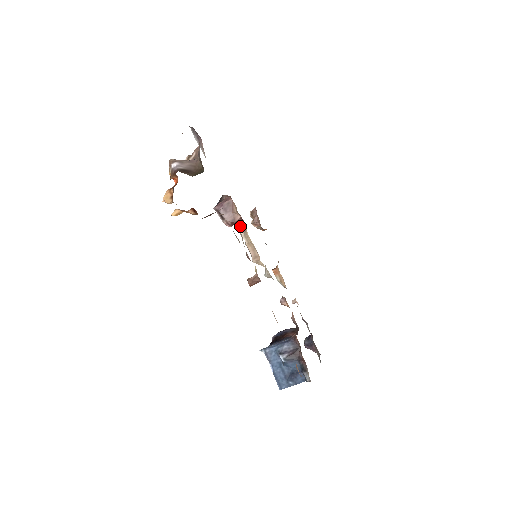
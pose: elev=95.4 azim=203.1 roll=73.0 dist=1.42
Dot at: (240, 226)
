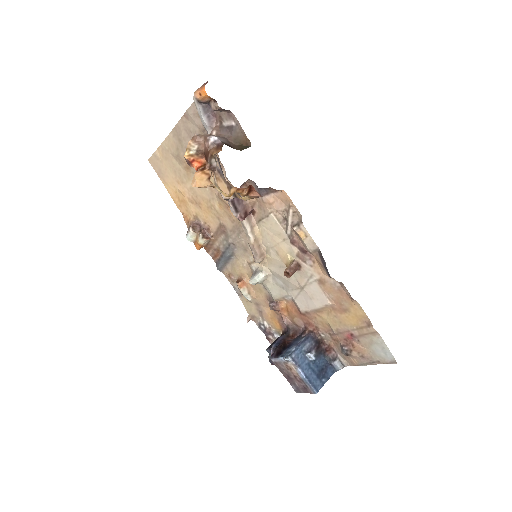
Dot at: (248, 221)
